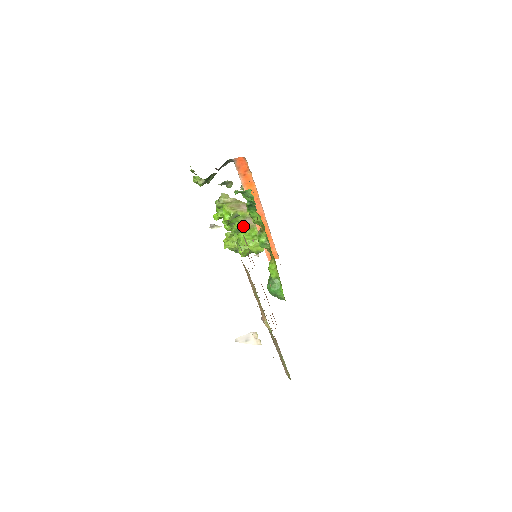
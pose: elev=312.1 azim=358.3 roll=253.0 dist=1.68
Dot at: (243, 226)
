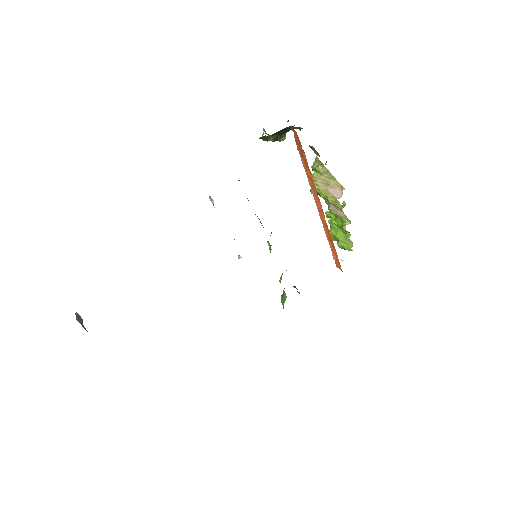
Dot at: occluded
